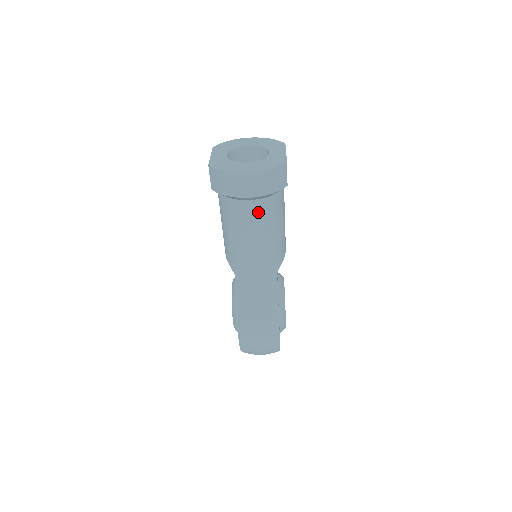
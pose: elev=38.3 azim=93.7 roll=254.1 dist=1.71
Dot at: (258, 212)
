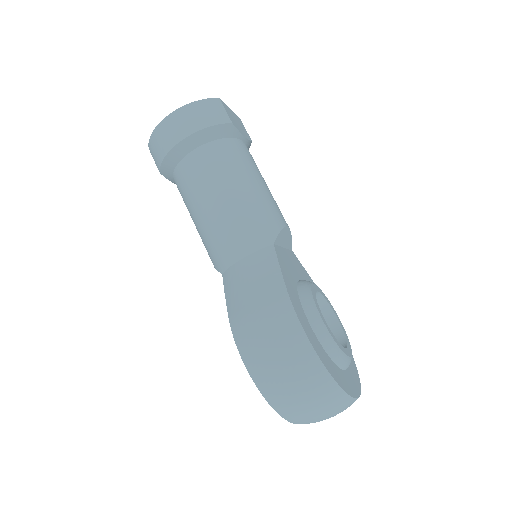
Dot at: (207, 162)
